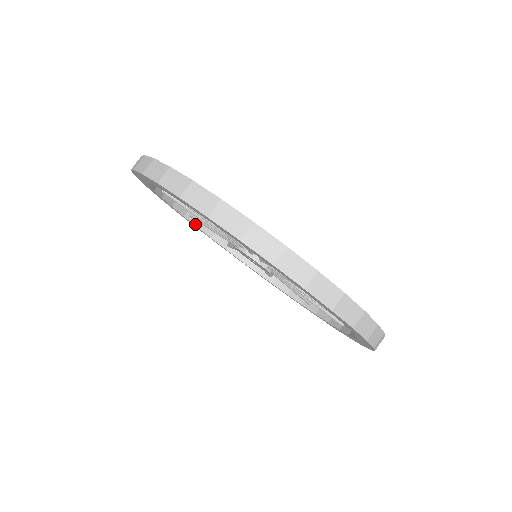
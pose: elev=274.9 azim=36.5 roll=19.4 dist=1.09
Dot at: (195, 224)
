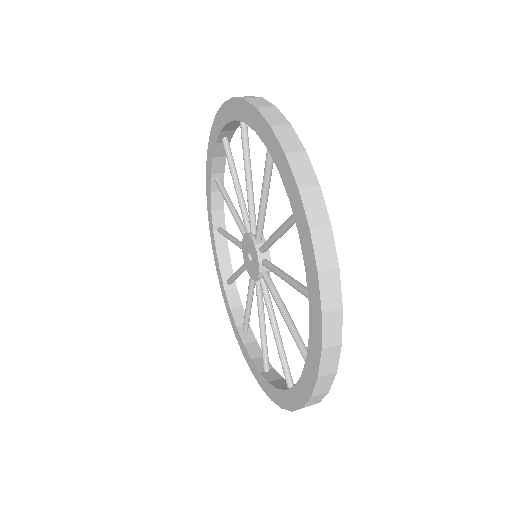
Dot at: (243, 341)
